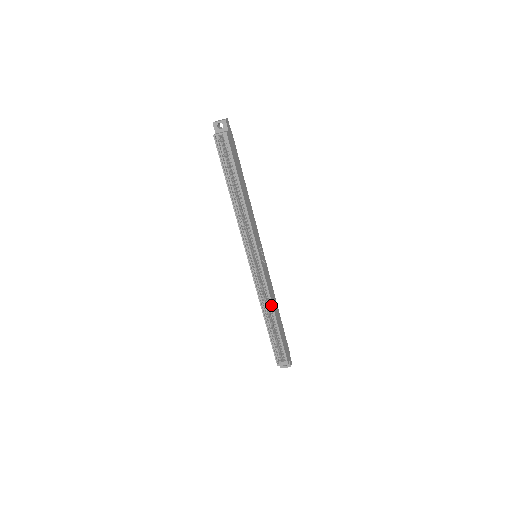
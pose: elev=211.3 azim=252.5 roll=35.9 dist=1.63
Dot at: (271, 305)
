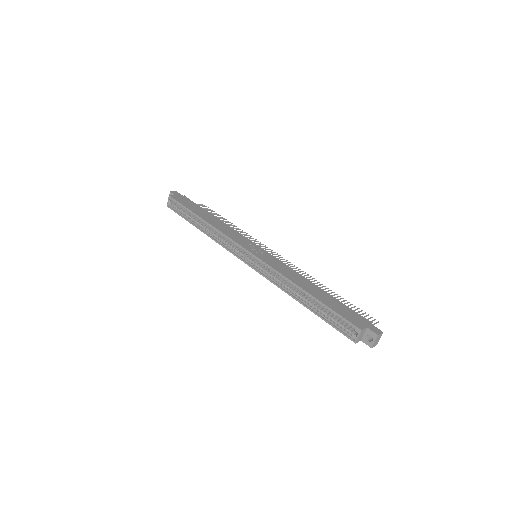
Dot at: (289, 281)
